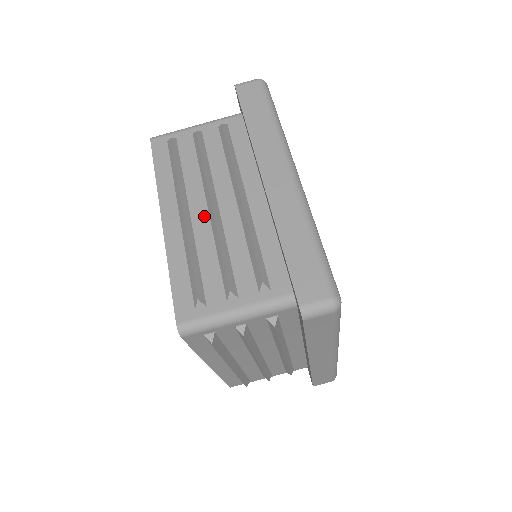
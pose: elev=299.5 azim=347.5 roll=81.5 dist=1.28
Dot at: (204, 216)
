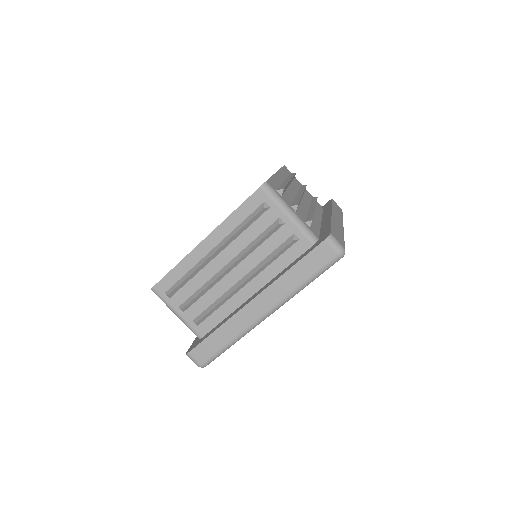
Dot at: (294, 192)
